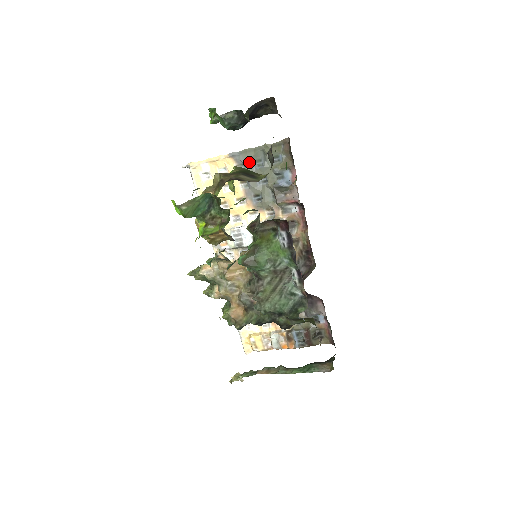
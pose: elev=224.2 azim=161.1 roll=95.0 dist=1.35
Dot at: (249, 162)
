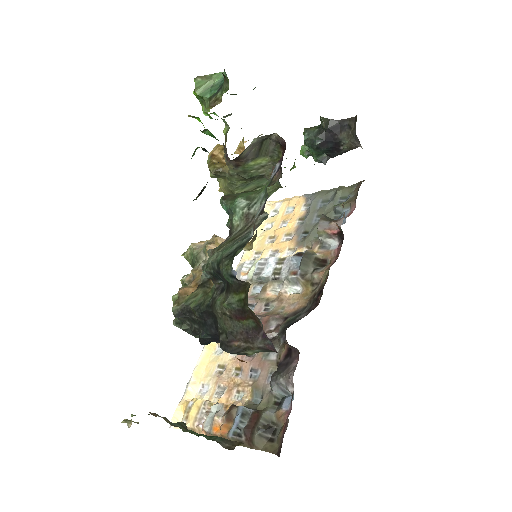
Dot at: (317, 201)
